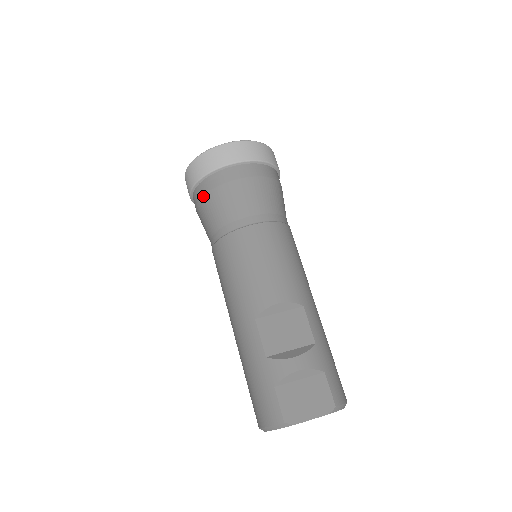
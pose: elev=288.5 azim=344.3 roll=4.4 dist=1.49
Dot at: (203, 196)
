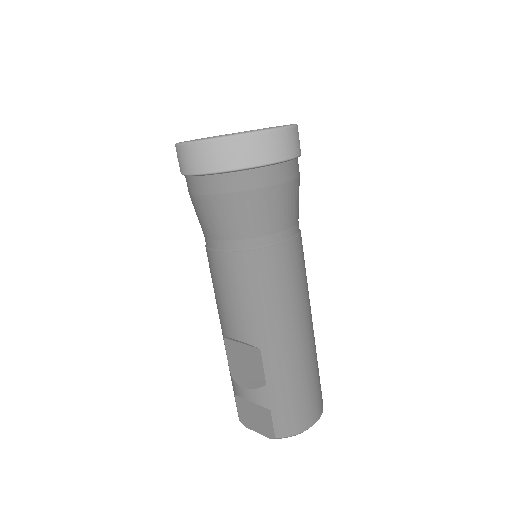
Dot at: occluded
